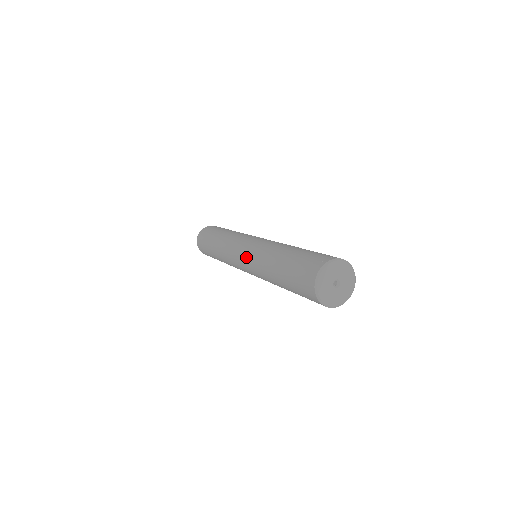
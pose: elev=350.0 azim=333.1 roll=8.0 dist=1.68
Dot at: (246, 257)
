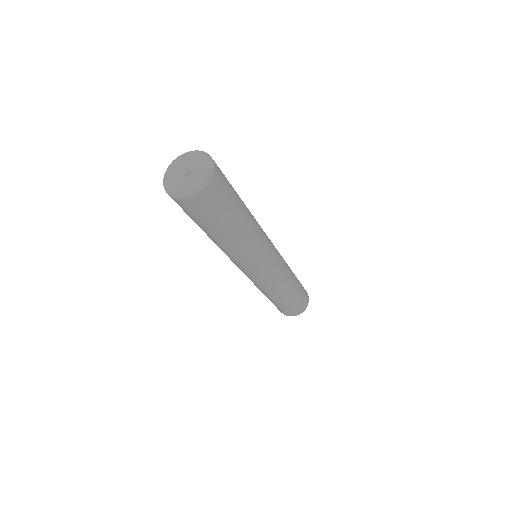
Dot at: occluded
